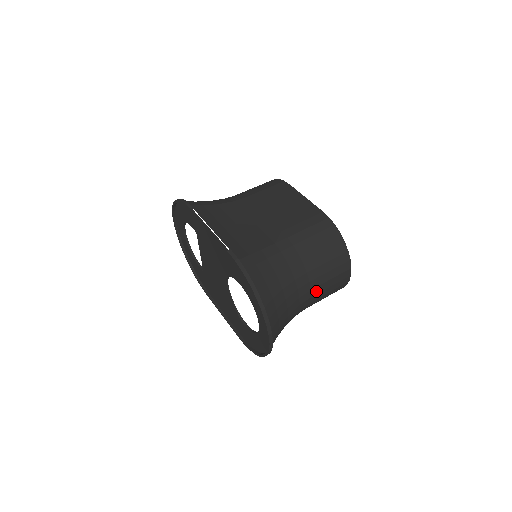
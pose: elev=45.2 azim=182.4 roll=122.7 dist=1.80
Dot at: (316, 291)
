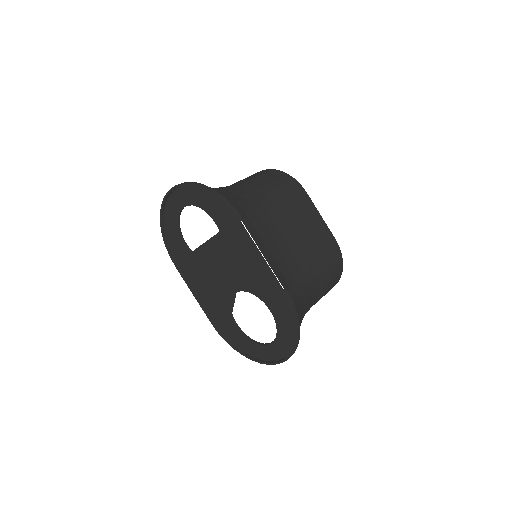
Dot at: occluded
